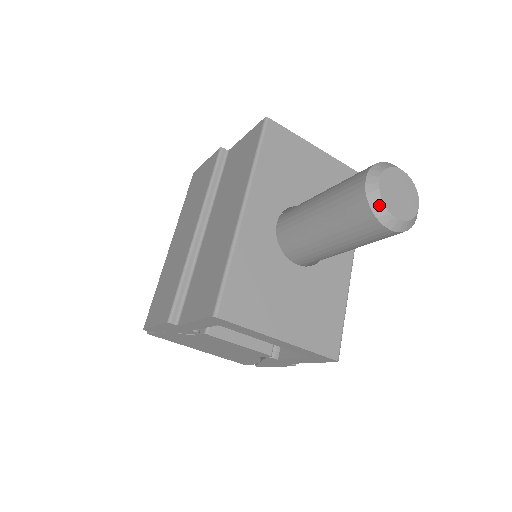
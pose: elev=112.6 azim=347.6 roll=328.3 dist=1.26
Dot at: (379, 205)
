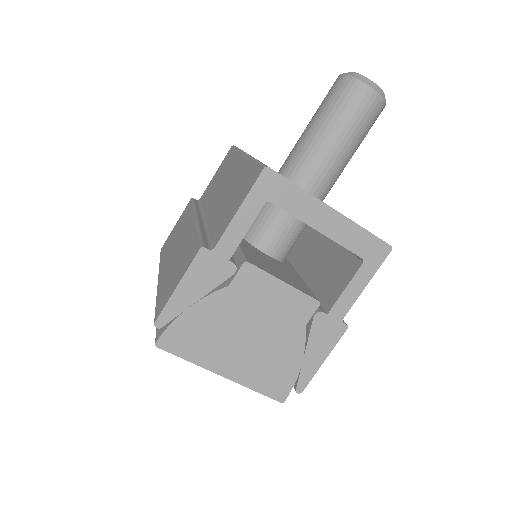
Dot at: (359, 76)
